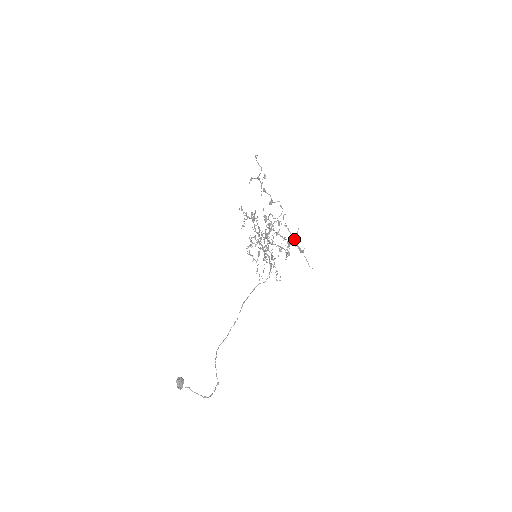
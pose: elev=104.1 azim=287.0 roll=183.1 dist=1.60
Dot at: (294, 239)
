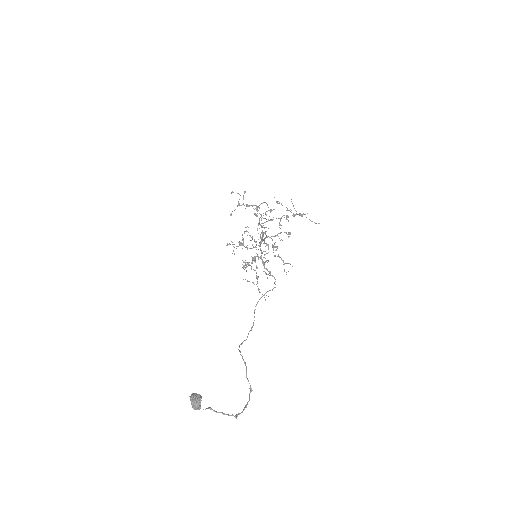
Dot at: occluded
